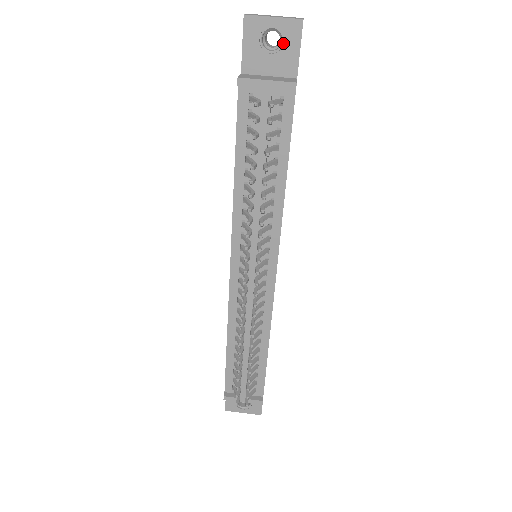
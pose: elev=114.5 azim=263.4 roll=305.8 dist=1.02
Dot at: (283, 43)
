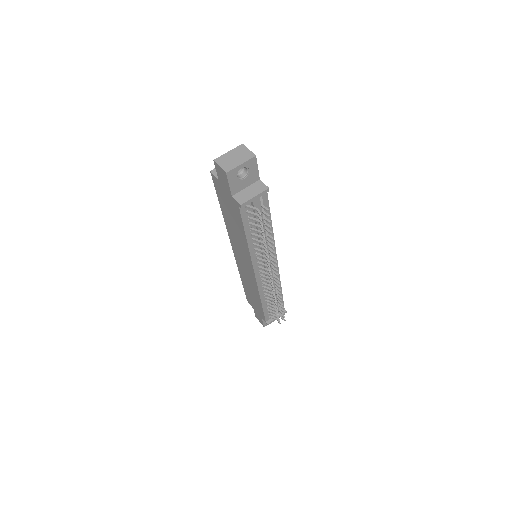
Dot at: (248, 170)
